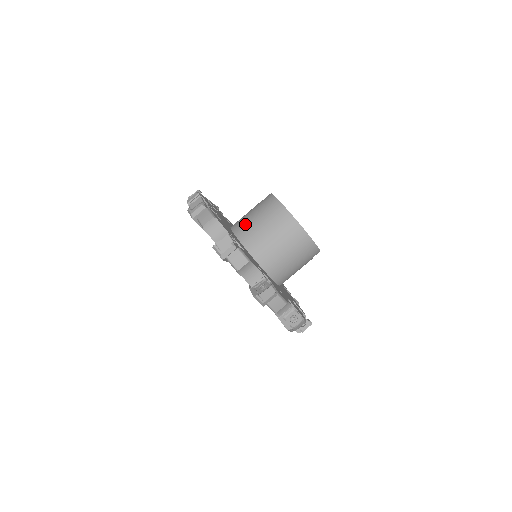
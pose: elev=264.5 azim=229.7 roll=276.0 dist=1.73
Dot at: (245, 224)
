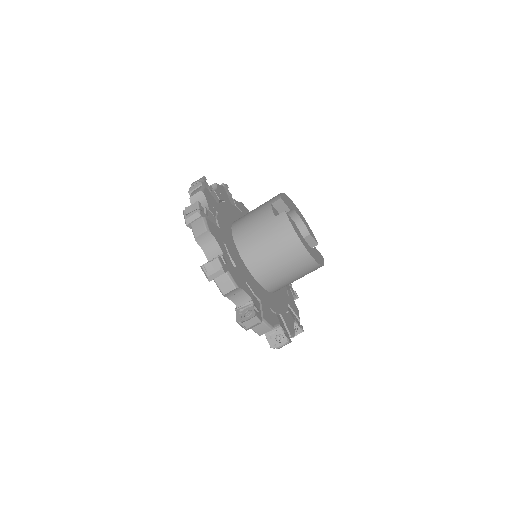
Dot at: (256, 252)
